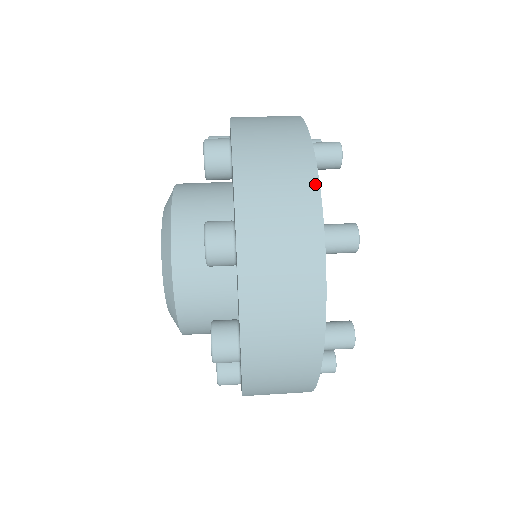
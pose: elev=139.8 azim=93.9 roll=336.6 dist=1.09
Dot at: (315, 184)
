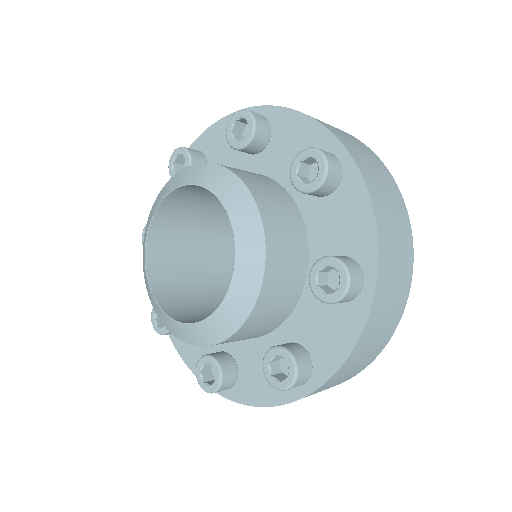
Dot at: (411, 236)
